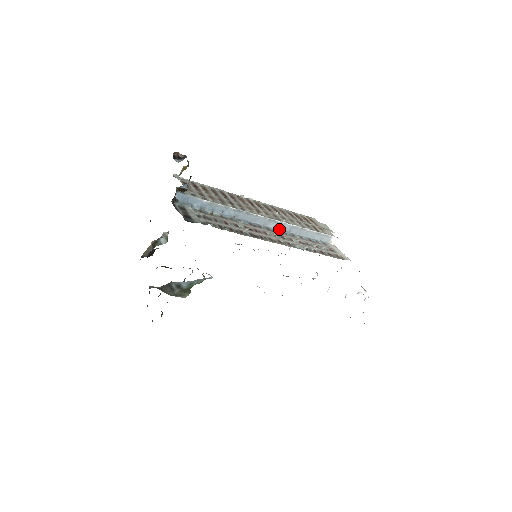
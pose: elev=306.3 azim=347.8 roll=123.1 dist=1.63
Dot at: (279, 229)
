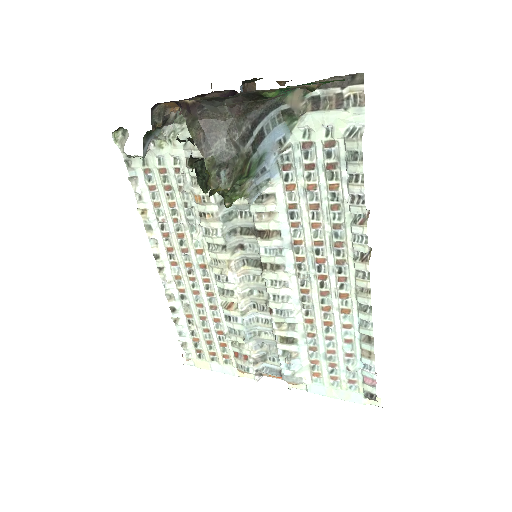
Dot at: occluded
